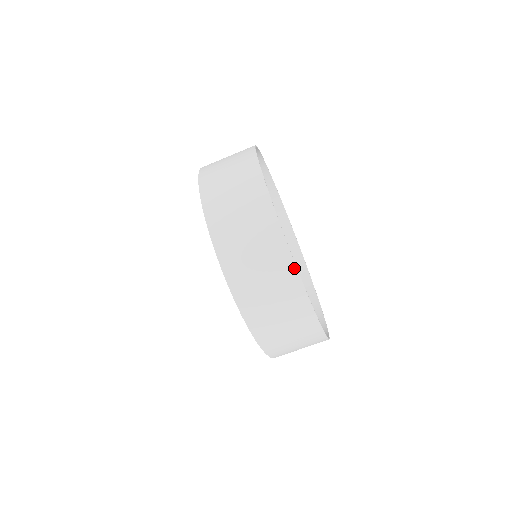
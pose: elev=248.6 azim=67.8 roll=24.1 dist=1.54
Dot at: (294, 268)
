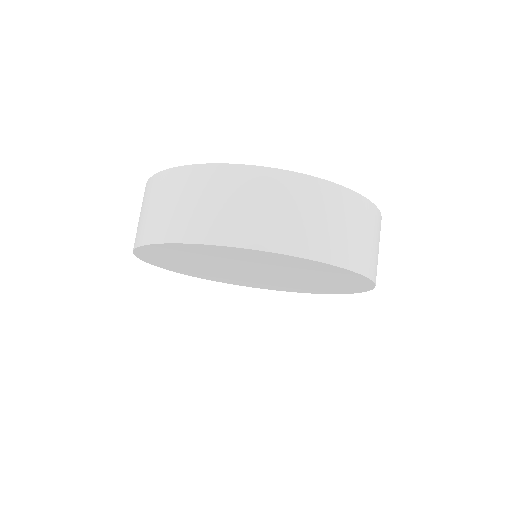
Dot at: (342, 189)
